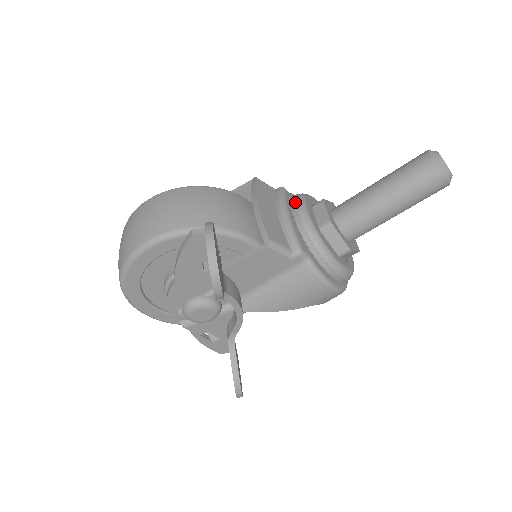
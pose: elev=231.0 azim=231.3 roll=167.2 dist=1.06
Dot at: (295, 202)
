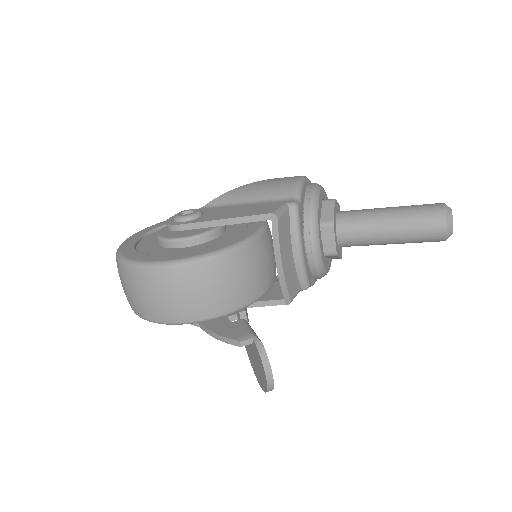
Dot at: (310, 236)
